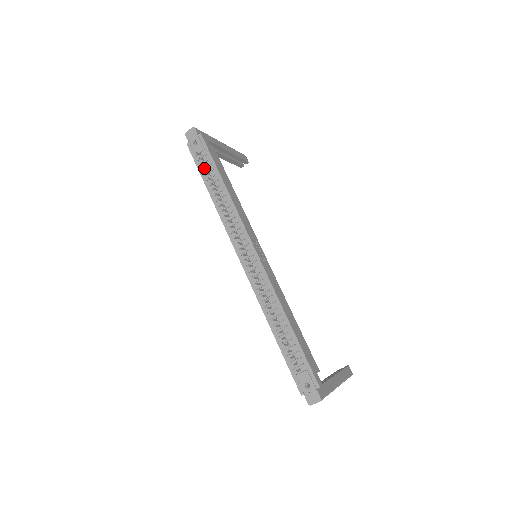
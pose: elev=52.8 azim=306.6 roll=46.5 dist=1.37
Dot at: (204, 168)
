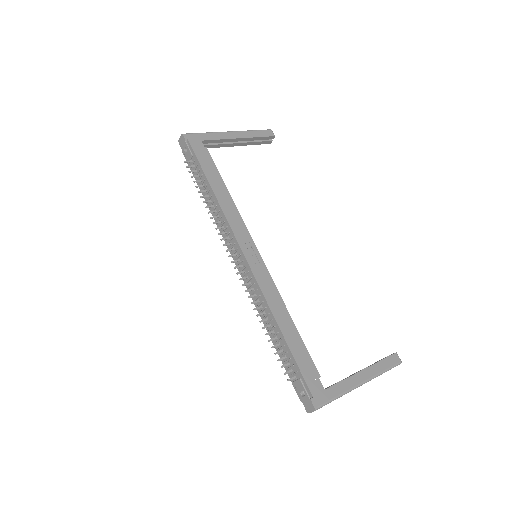
Dot at: (192, 176)
